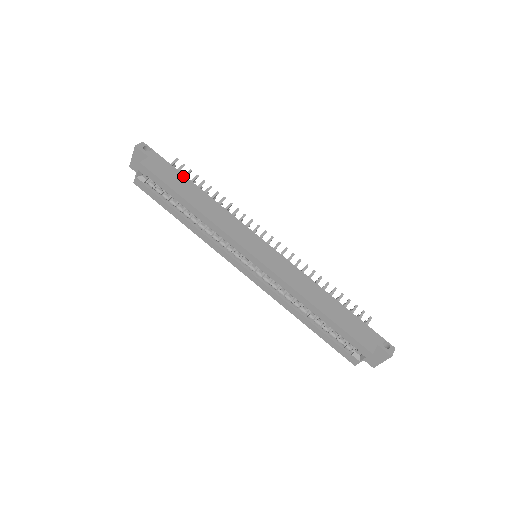
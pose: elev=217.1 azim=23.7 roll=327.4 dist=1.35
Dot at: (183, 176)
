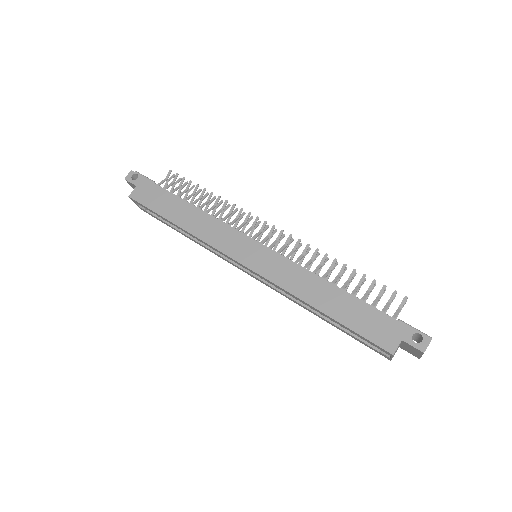
Dot at: (169, 194)
